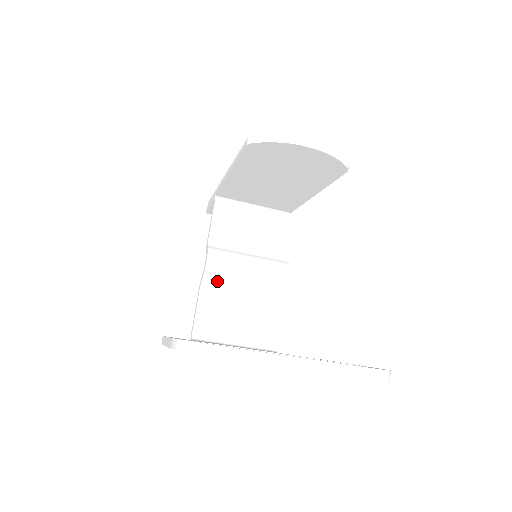
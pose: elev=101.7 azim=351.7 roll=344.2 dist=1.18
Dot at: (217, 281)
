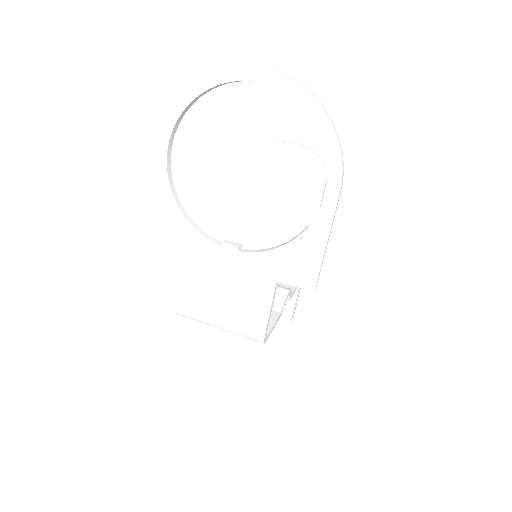
Dot at: occluded
